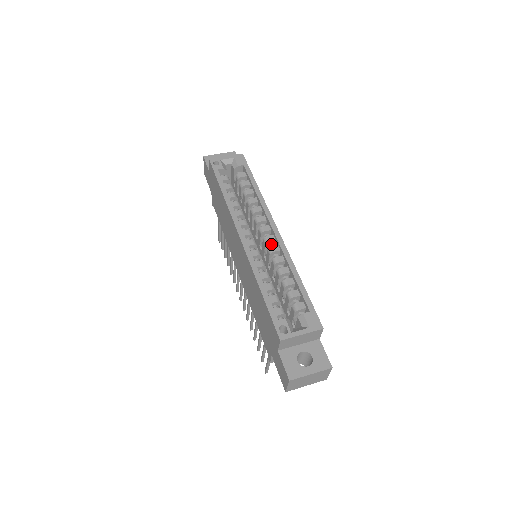
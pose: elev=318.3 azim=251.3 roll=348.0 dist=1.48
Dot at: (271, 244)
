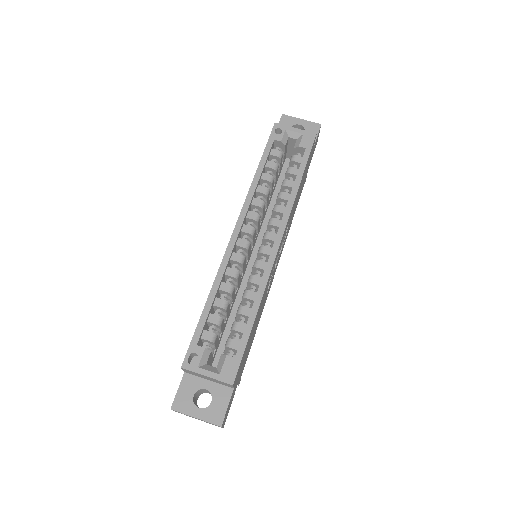
Dot at: (264, 257)
